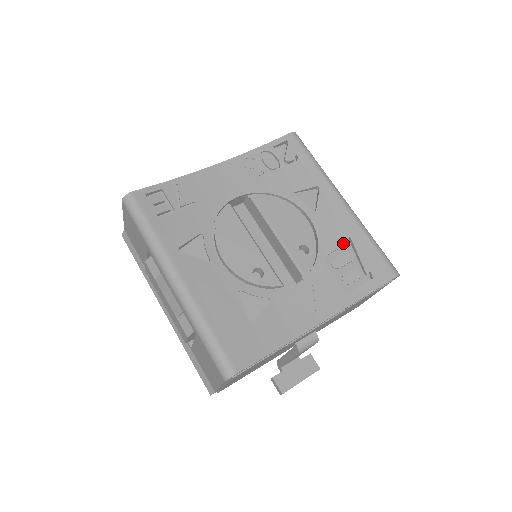
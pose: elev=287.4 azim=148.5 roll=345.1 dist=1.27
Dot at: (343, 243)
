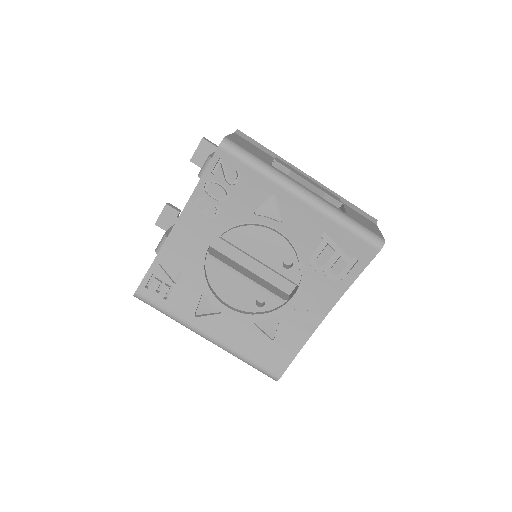
Dot at: (319, 241)
